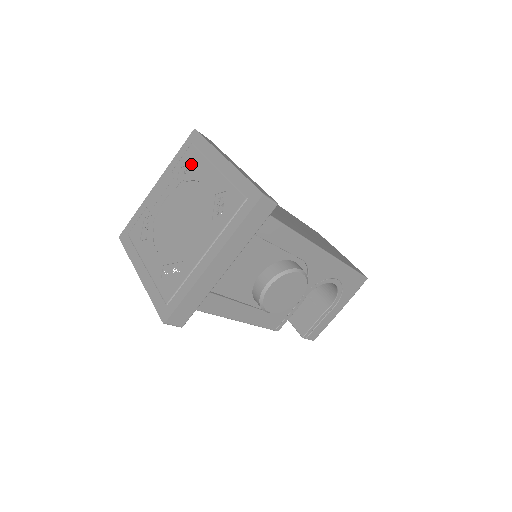
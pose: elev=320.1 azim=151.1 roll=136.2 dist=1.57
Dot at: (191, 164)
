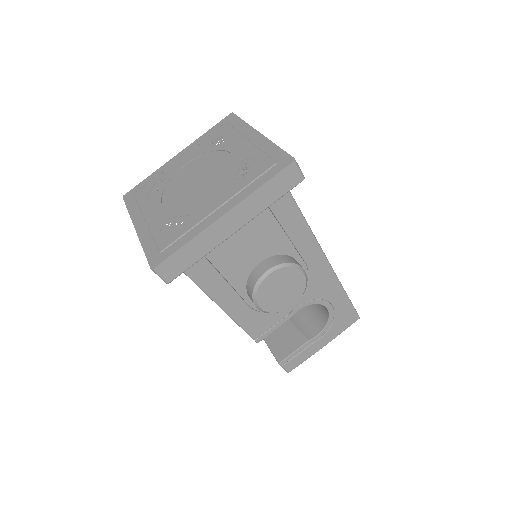
Dot at: (221, 138)
